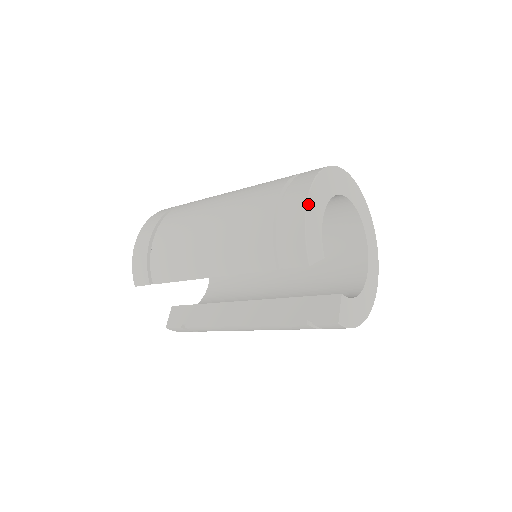
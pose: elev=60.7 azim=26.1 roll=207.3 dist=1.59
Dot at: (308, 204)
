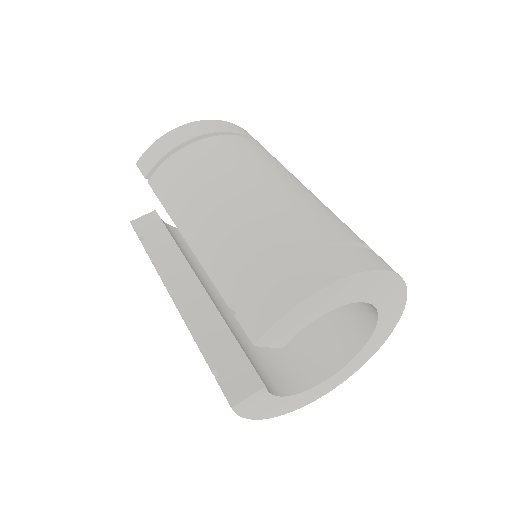
Dot at: (322, 292)
